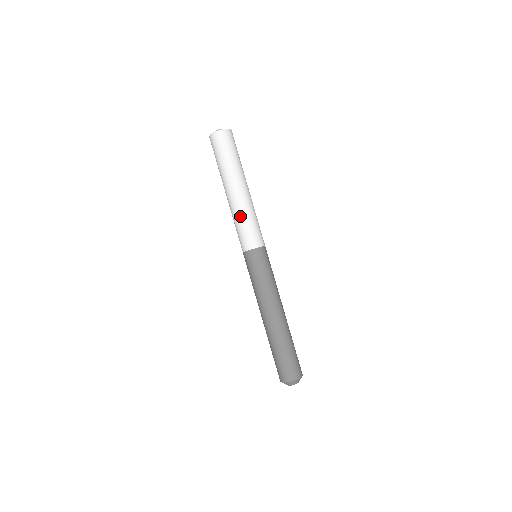
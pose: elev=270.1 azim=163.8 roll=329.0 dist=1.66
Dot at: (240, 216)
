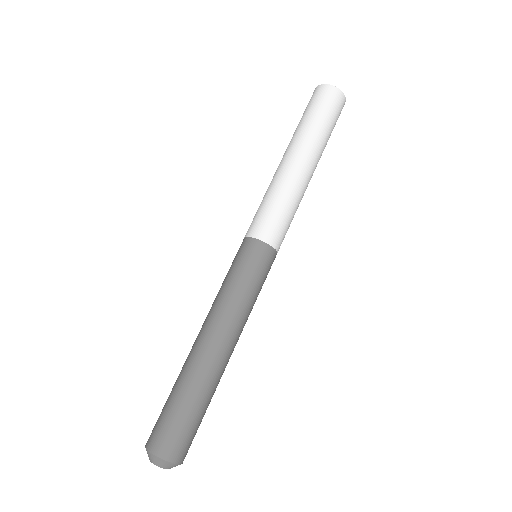
Dot at: (292, 198)
